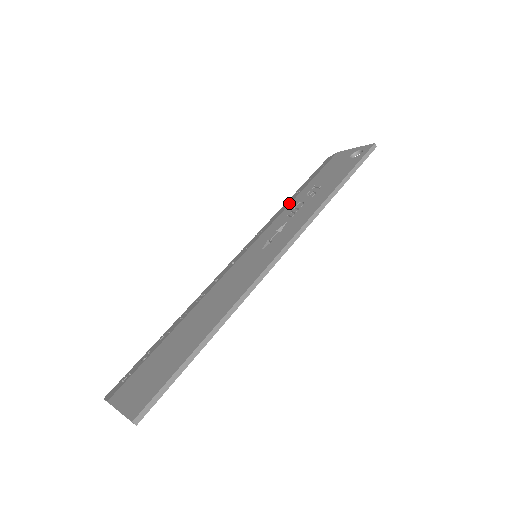
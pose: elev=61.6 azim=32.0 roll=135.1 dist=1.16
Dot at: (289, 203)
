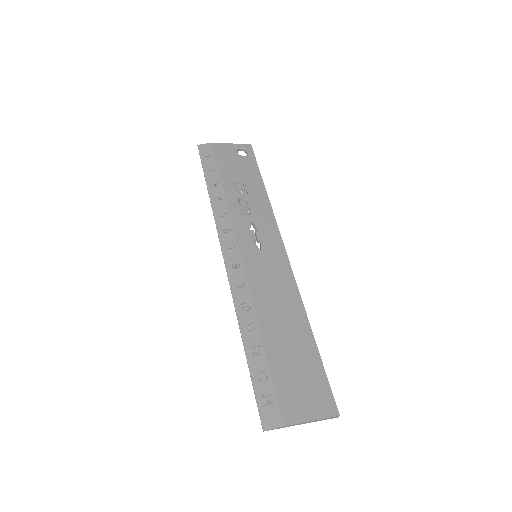
Dot at: (224, 199)
